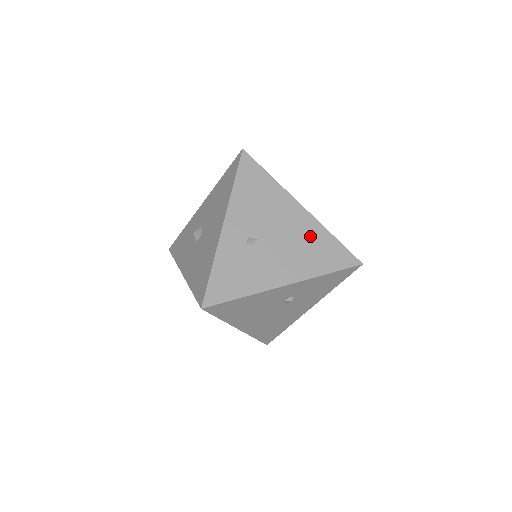
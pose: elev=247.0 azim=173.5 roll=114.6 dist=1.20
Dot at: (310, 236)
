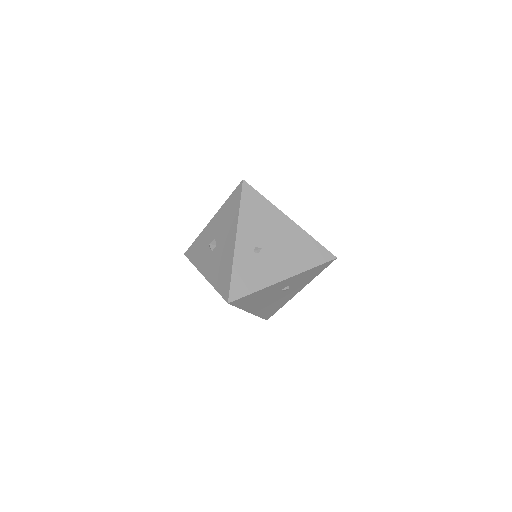
Dot at: (298, 241)
